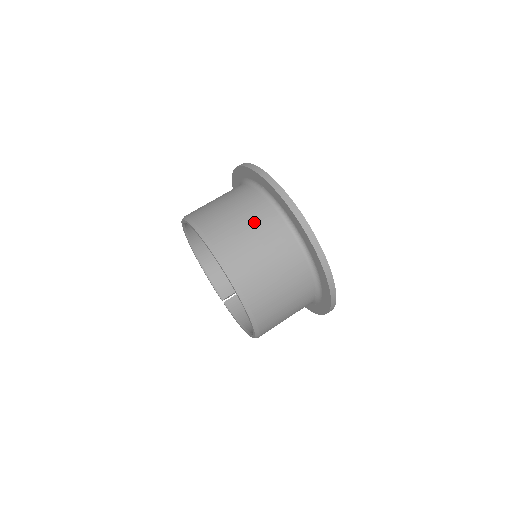
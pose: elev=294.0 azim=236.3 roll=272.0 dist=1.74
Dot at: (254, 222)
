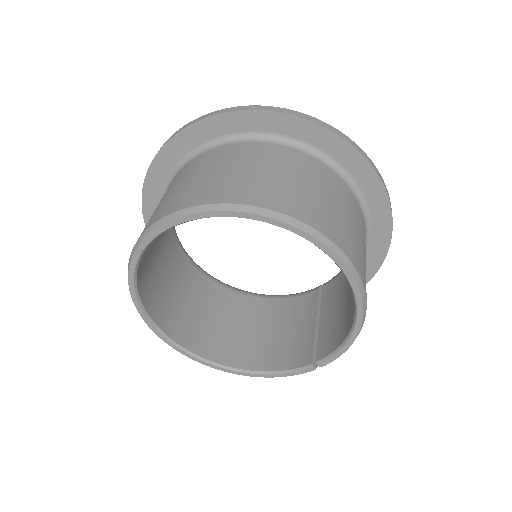
Dot at: (174, 185)
